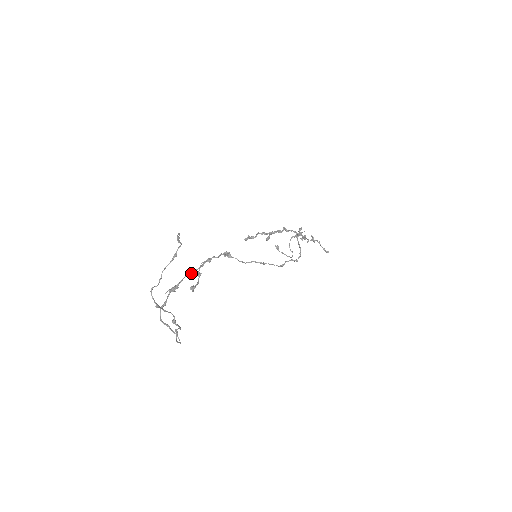
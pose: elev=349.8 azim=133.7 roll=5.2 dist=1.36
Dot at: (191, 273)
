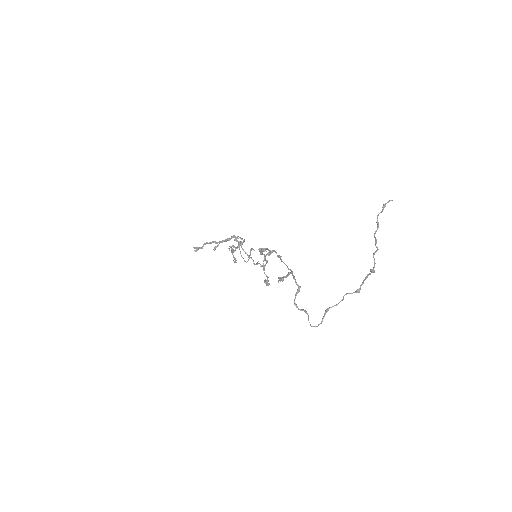
Dot at: (283, 262)
